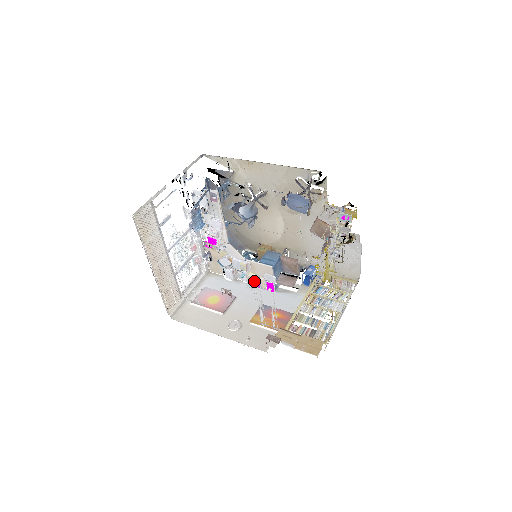
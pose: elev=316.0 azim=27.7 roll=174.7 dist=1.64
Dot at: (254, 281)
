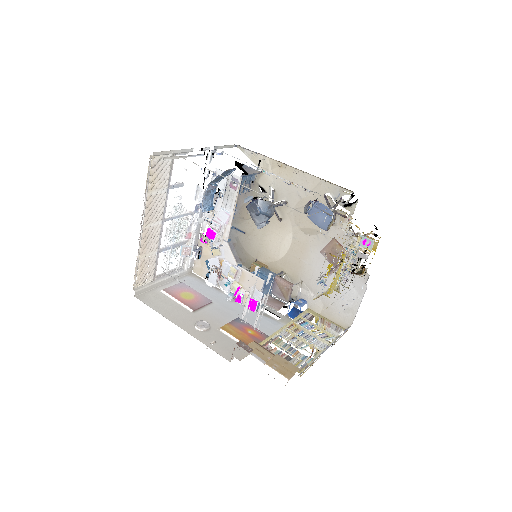
Dot at: (237, 293)
